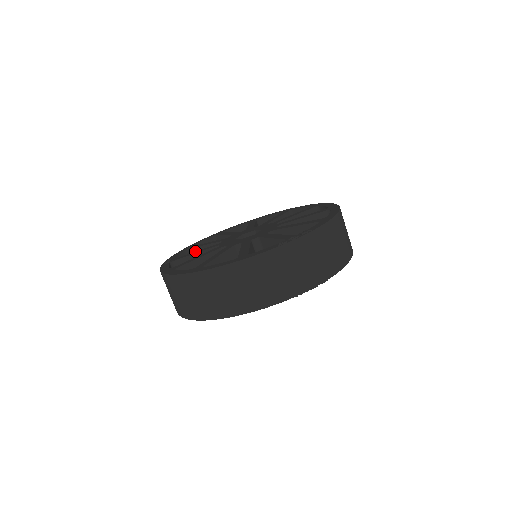
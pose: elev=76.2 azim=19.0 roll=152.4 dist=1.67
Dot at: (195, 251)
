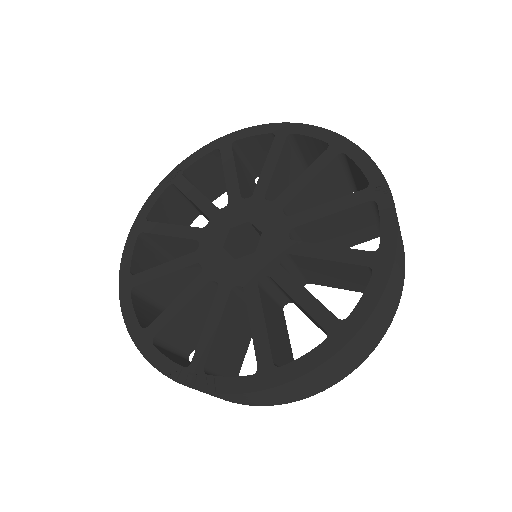
Dot at: occluded
